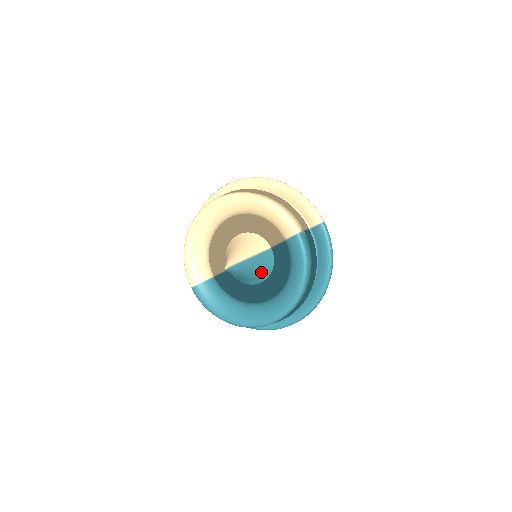
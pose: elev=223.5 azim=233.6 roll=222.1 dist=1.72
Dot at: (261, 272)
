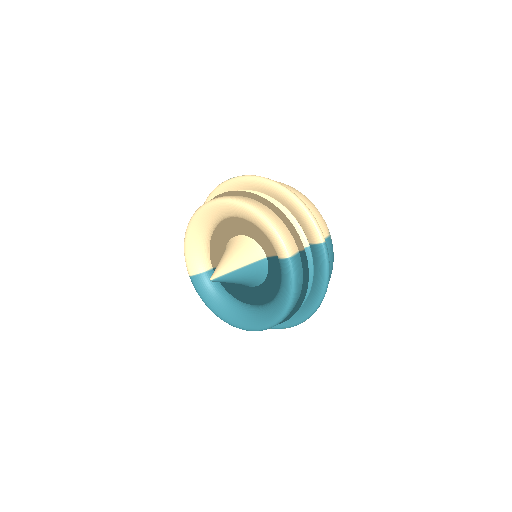
Dot at: (253, 280)
